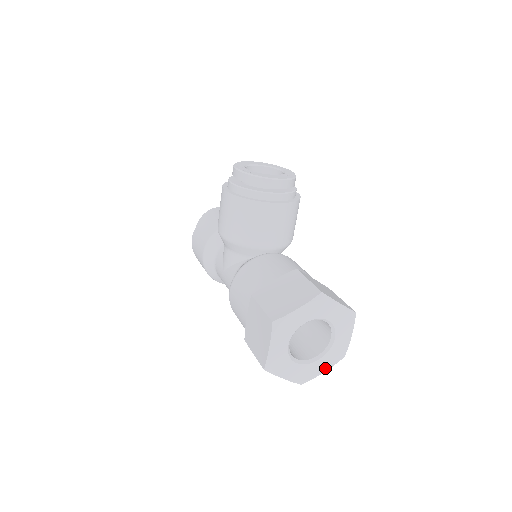
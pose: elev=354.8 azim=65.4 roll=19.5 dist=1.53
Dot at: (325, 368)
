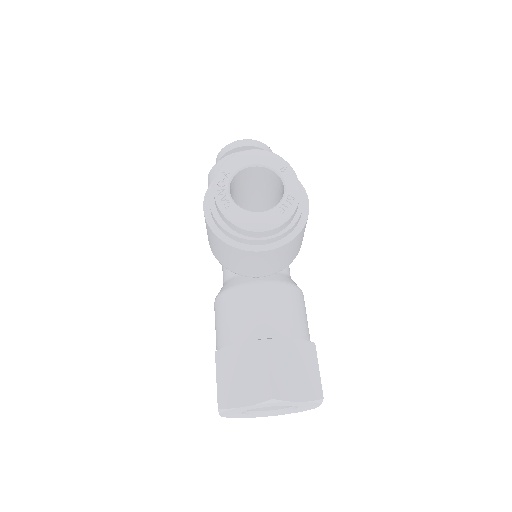
Dot at: occluded
